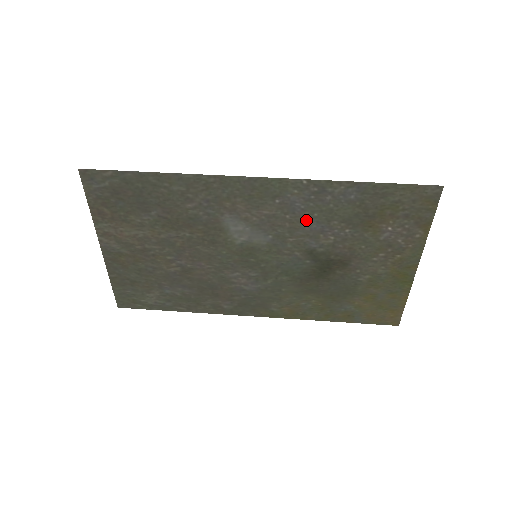
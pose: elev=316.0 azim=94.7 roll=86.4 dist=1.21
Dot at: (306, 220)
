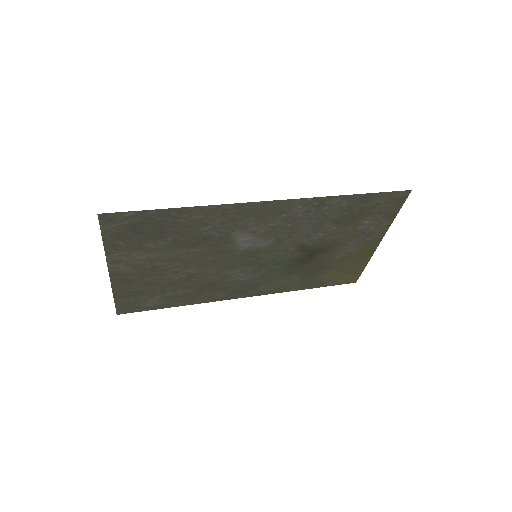
Dot at: (304, 225)
